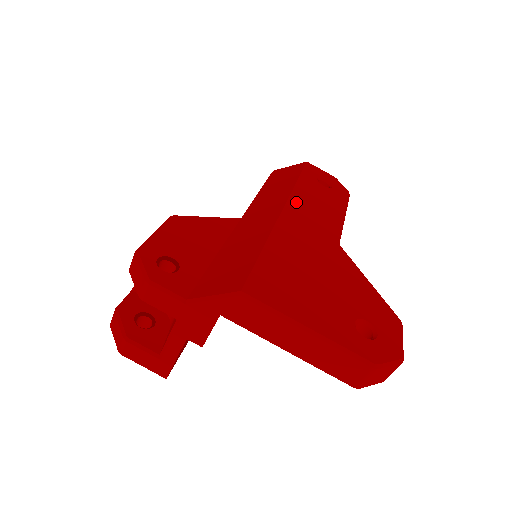
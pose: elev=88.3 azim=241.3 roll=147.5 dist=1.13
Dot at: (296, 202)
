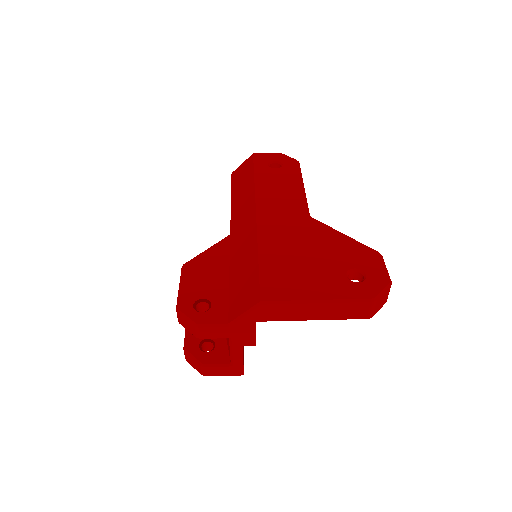
Dot at: (262, 200)
